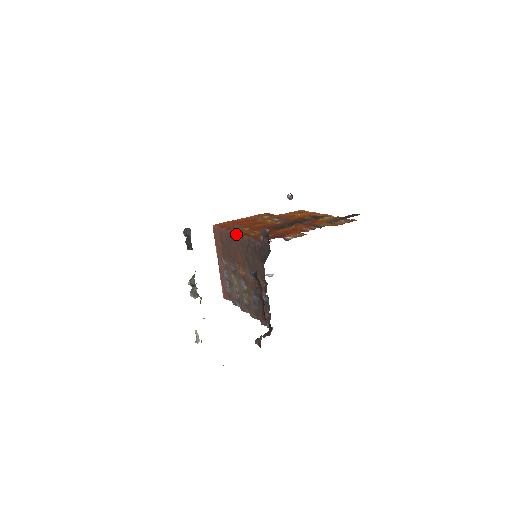
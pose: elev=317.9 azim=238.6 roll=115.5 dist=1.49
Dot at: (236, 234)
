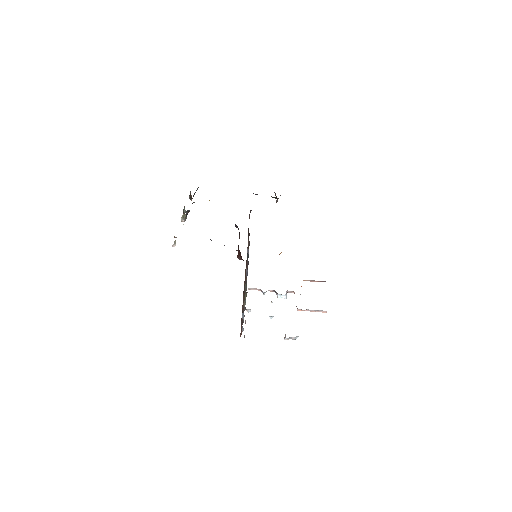
Dot at: occluded
